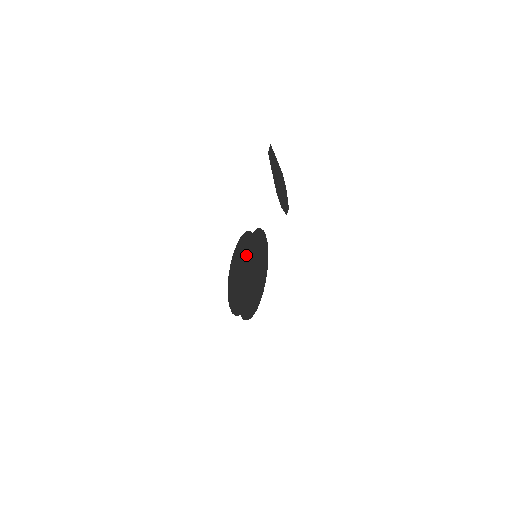
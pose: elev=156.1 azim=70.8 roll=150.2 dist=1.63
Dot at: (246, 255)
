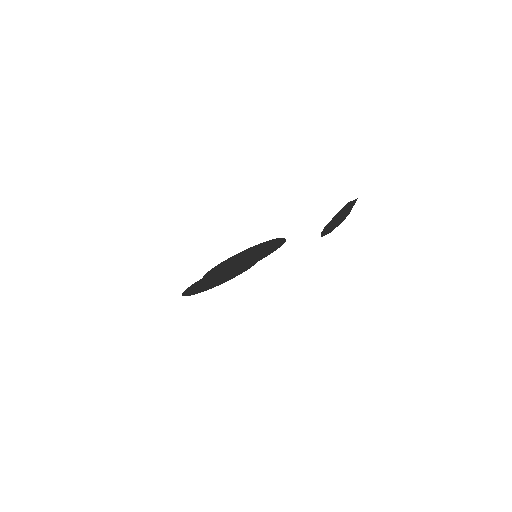
Dot at: (236, 268)
